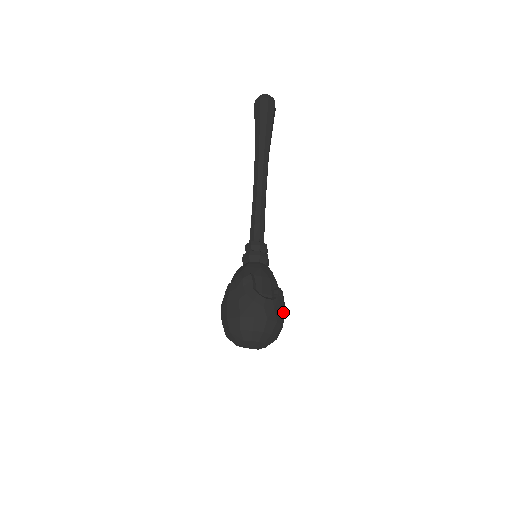
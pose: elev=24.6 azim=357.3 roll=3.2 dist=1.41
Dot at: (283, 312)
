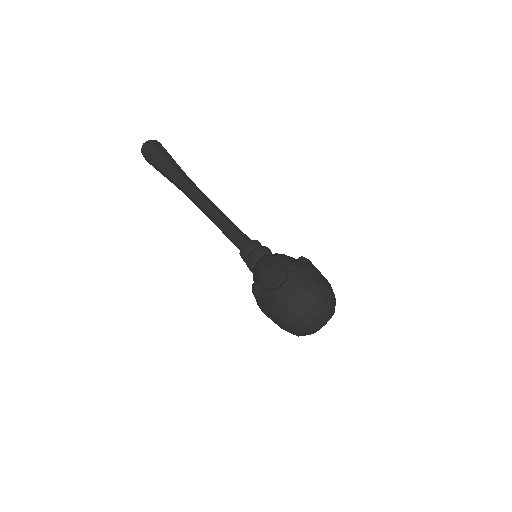
Dot at: (308, 274)
